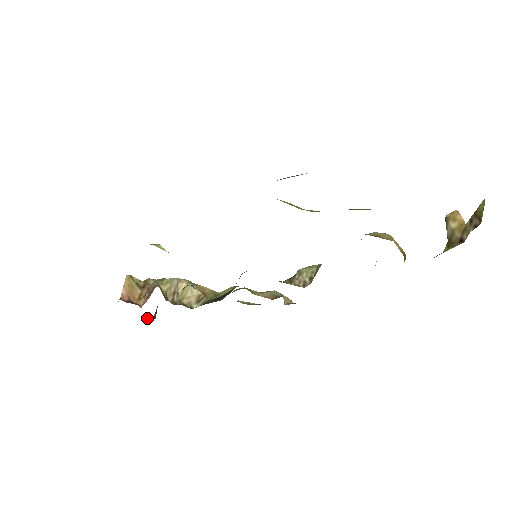
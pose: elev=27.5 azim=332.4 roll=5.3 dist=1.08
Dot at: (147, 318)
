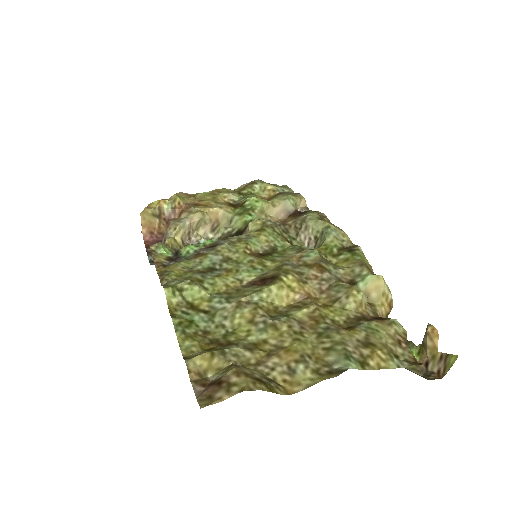
Dot at: occluded
